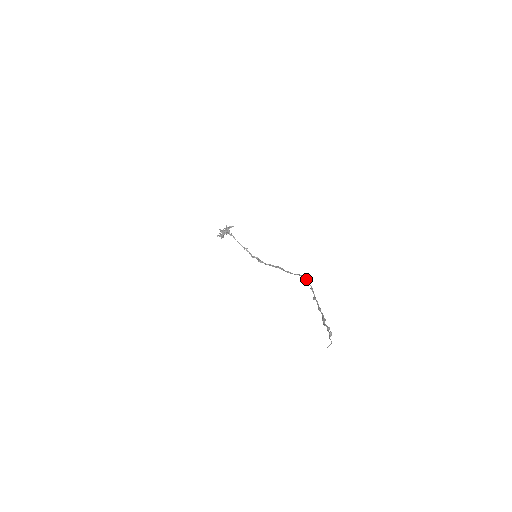
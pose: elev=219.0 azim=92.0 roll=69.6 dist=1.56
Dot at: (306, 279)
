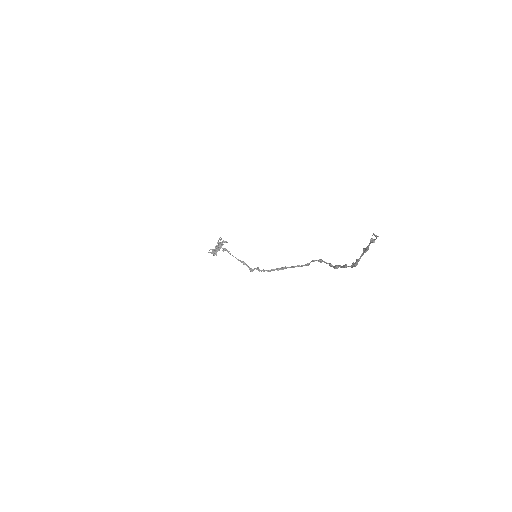
Dot at: (322, 260)
